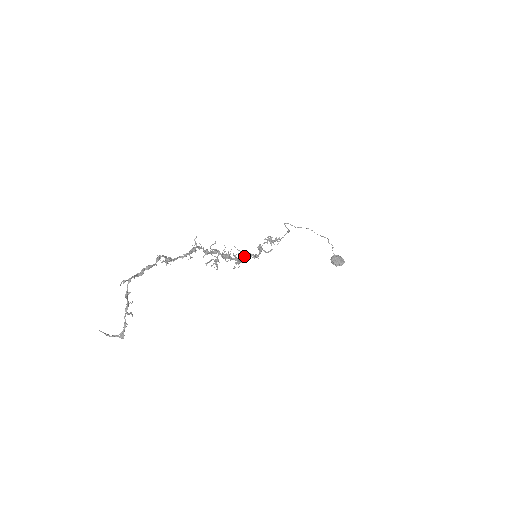
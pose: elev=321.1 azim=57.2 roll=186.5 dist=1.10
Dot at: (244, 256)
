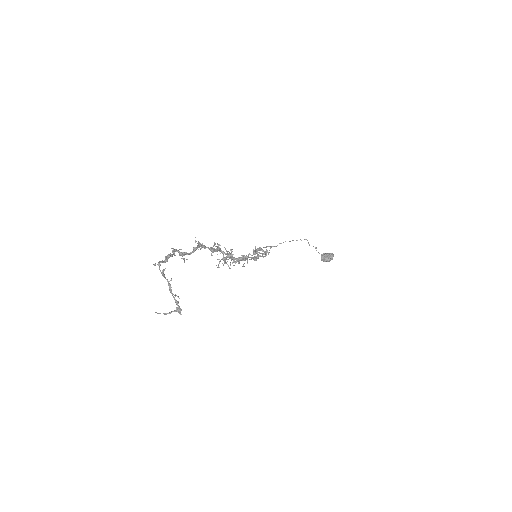
Dot at: occluded
